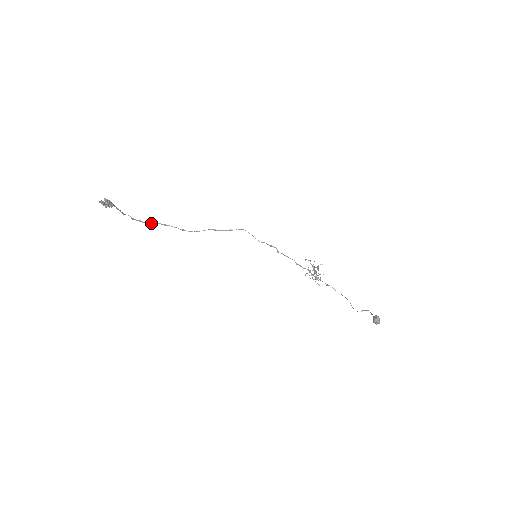
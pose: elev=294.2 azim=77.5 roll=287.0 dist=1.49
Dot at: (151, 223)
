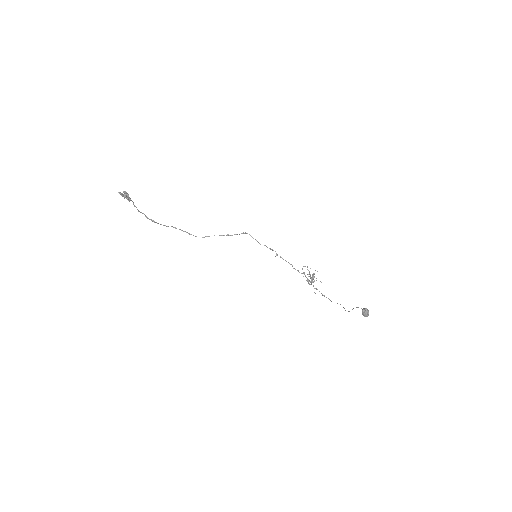
Dot at: occluded
